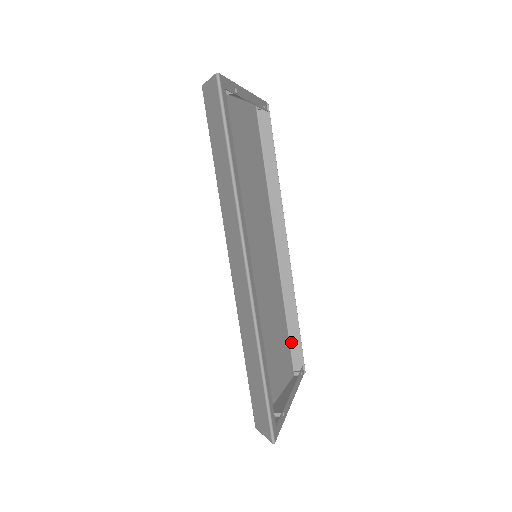
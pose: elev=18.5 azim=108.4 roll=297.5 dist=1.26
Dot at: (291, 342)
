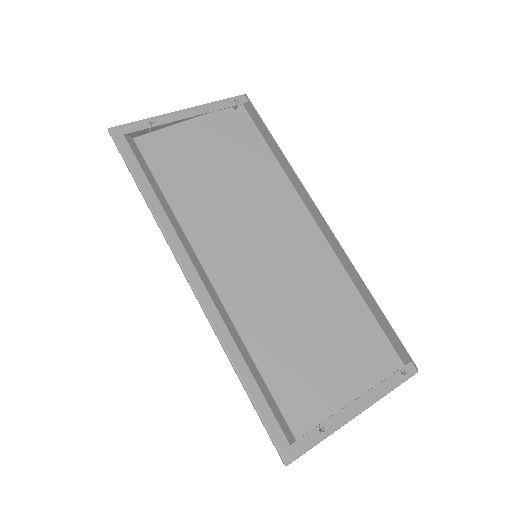
Dot at: (386, 333)
